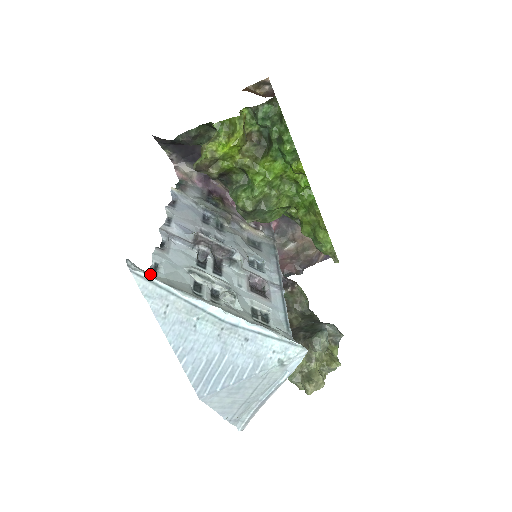
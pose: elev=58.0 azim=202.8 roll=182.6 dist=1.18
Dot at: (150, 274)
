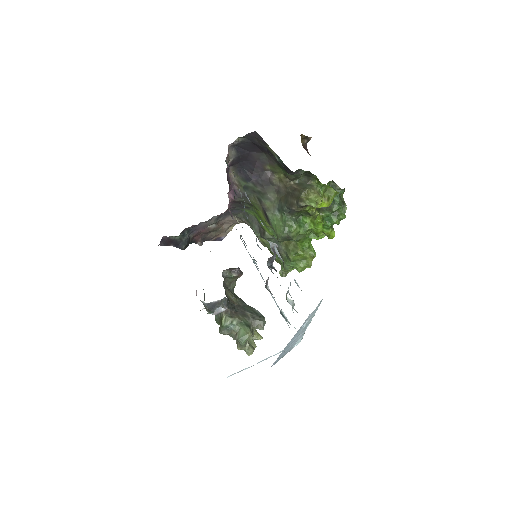
Dot at: occluded
